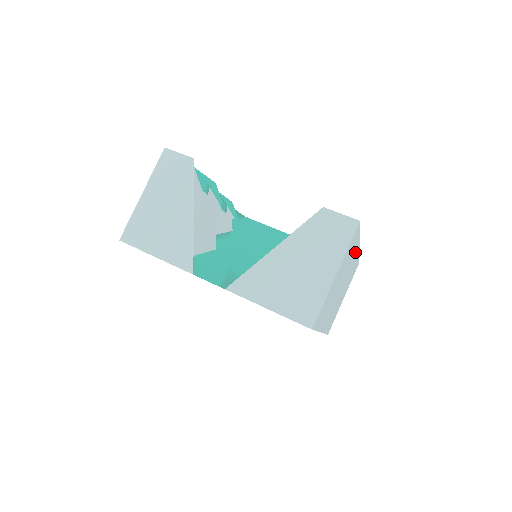
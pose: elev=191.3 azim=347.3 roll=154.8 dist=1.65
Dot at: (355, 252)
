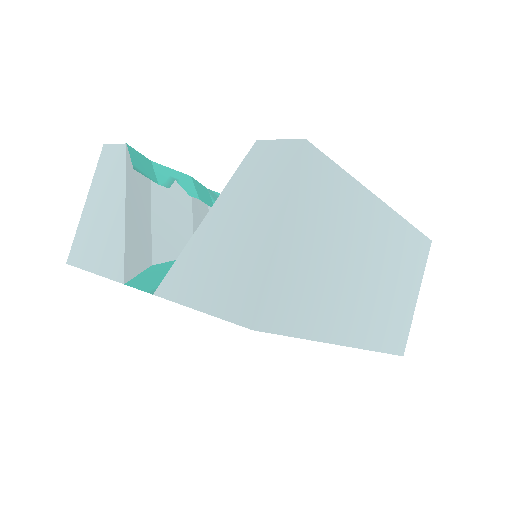
Dot at: (370, 210)
